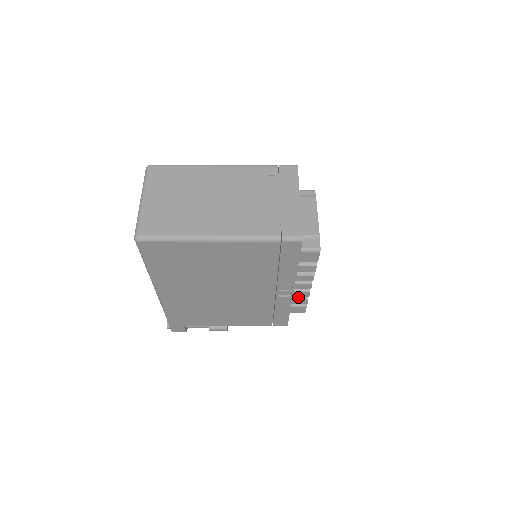
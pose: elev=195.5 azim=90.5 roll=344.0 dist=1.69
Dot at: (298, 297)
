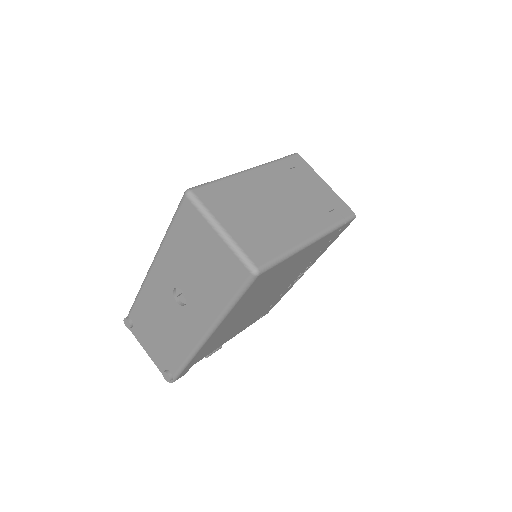
Dot at: occluded
